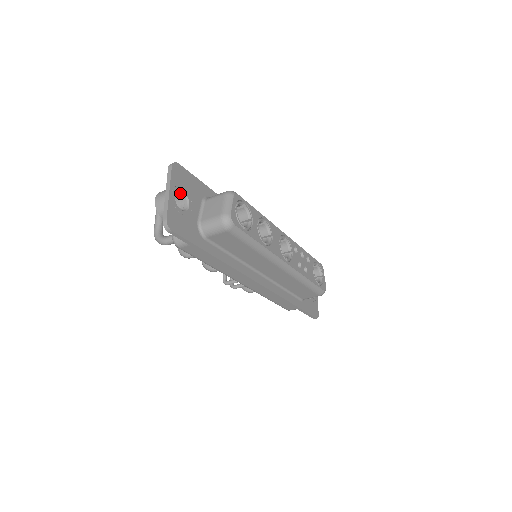
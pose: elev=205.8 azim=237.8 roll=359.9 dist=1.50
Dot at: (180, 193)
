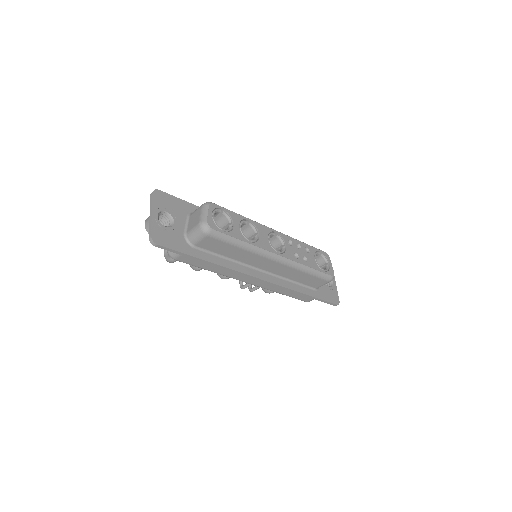
Dot at: (164, 213)
